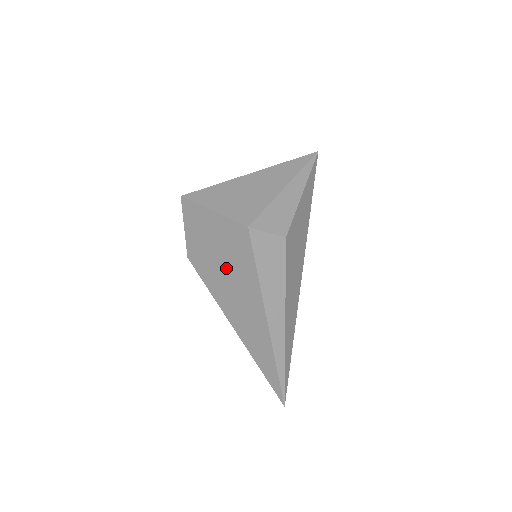
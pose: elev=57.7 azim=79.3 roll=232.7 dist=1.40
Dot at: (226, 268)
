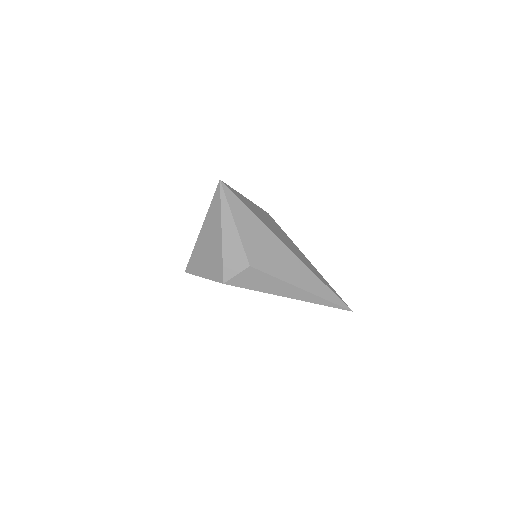
Dot at: occluded
